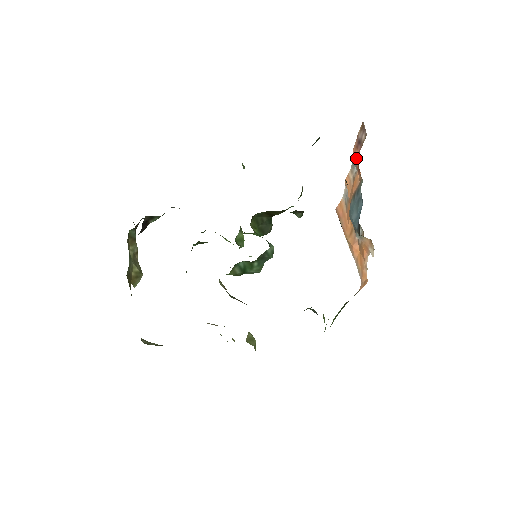
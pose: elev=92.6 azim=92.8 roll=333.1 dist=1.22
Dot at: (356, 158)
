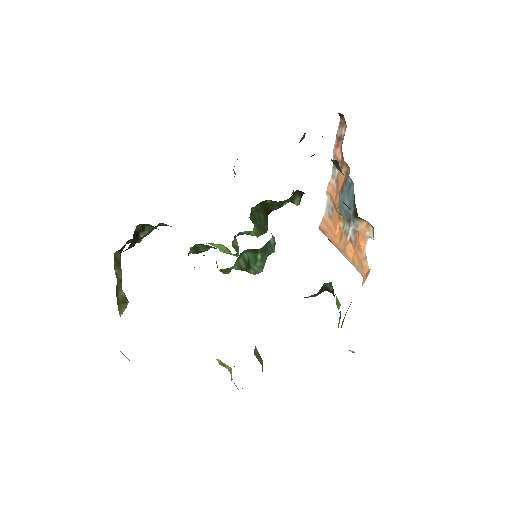
Dot at: (338, 155)
